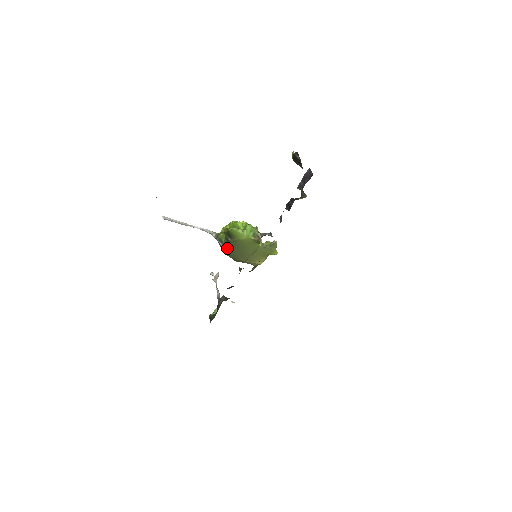
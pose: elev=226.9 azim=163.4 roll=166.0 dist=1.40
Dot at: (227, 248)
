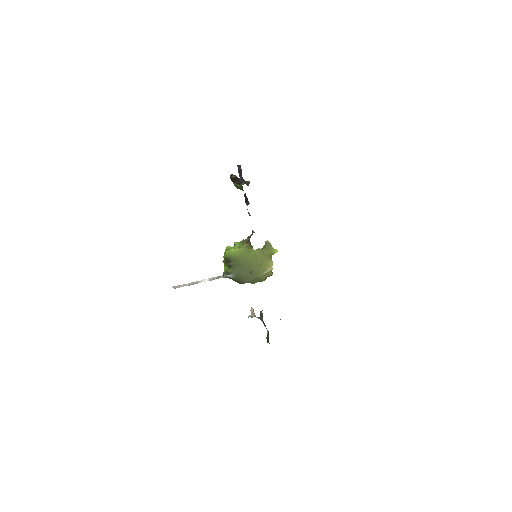
Dot at: (236, 275)
